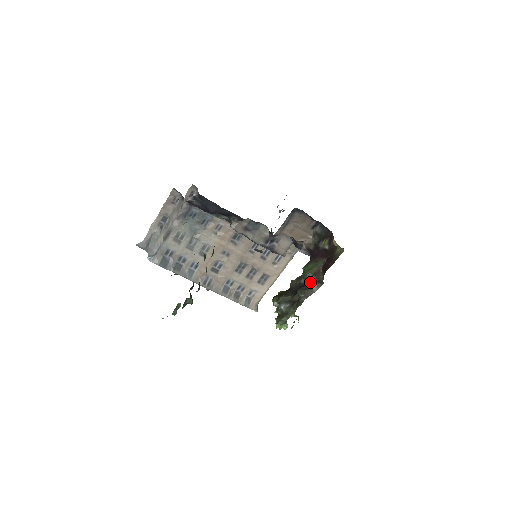
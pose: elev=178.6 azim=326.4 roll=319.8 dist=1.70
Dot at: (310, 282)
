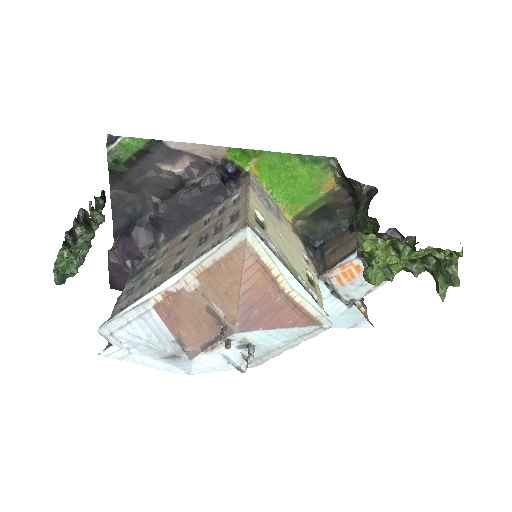
Dot at: (364, 208)
